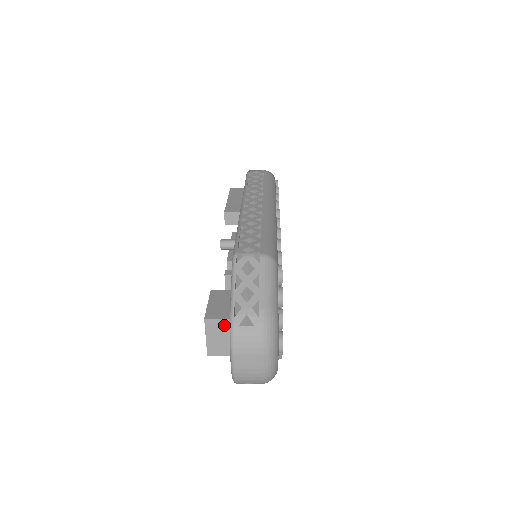
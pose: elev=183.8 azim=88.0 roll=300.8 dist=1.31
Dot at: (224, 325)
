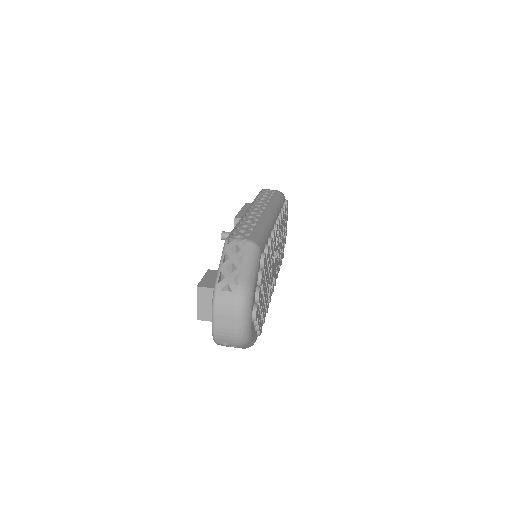
Dot at: (212, 294)
